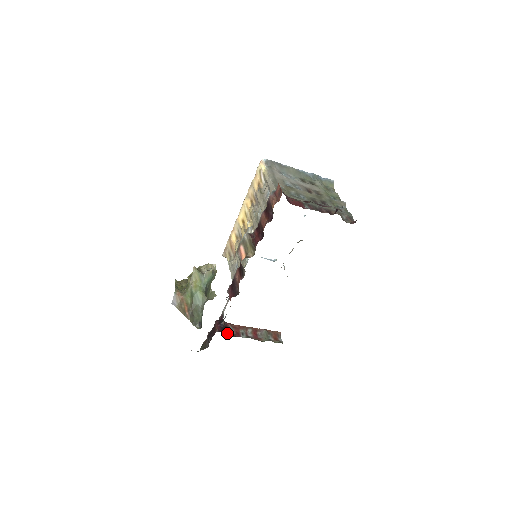
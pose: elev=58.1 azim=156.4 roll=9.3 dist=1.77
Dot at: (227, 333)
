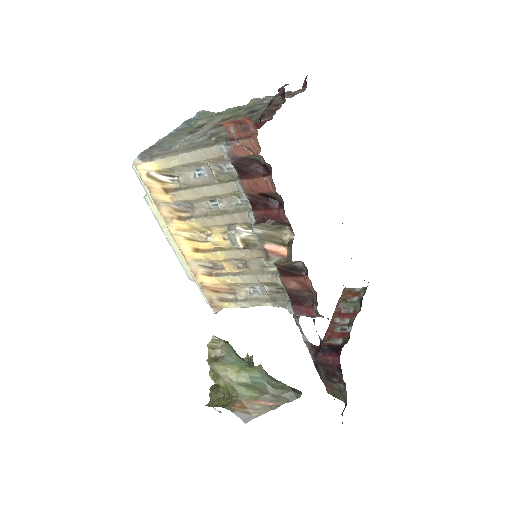
Dot at: occluded
